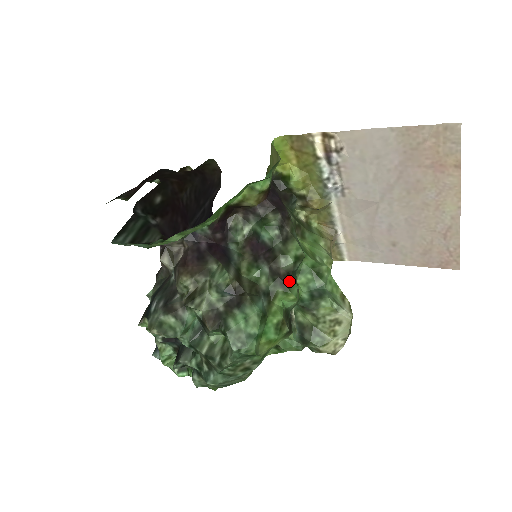
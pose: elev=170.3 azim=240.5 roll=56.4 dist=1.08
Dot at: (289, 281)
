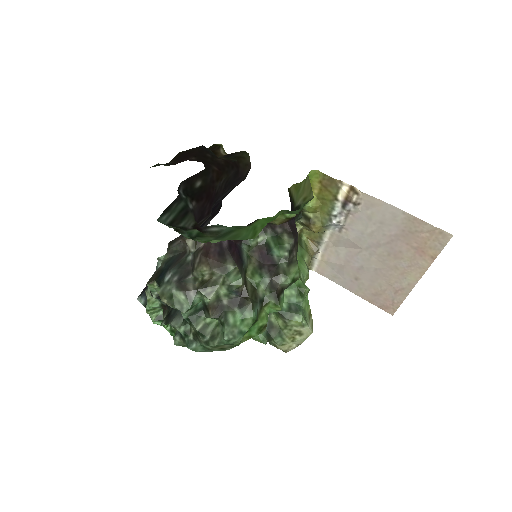
Dot at: (281, 295)
